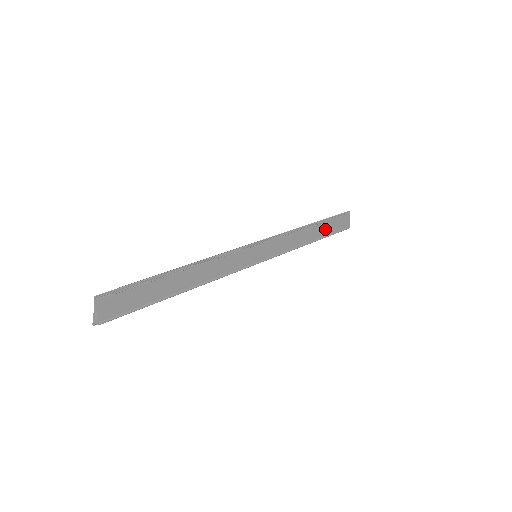
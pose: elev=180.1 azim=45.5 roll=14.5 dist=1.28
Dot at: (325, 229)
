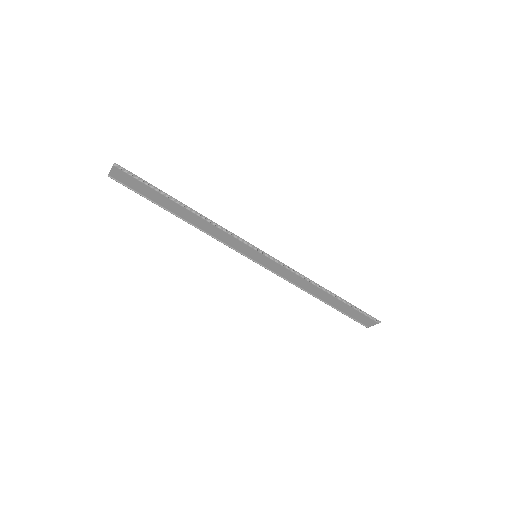
Dot at: (339, 305)
